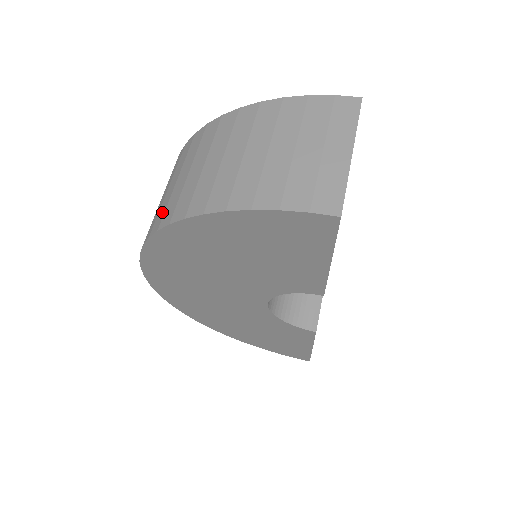
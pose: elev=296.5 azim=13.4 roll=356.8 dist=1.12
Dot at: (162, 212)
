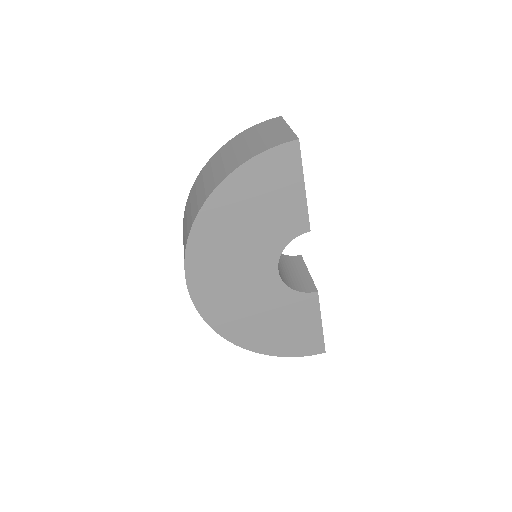
Dot at: (195, 209)
